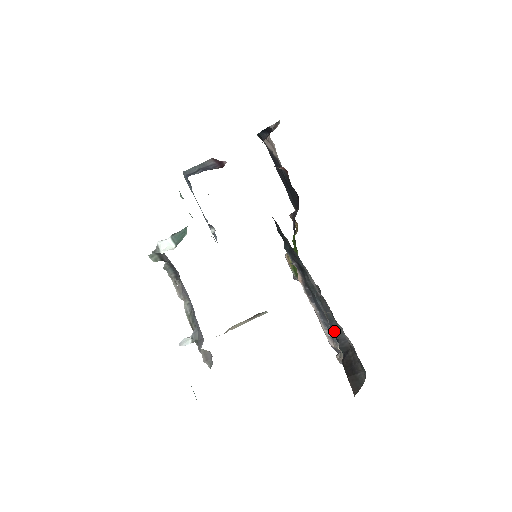
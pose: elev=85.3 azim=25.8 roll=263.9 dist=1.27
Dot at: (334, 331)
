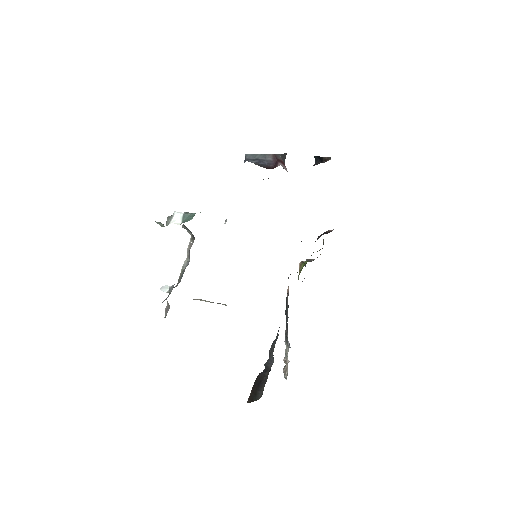
Dot at: (271, 350)
